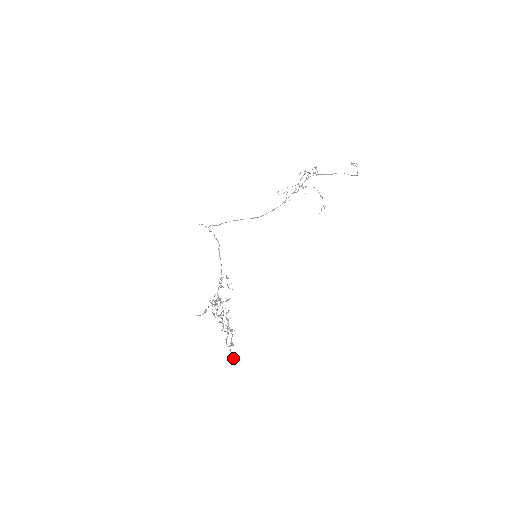
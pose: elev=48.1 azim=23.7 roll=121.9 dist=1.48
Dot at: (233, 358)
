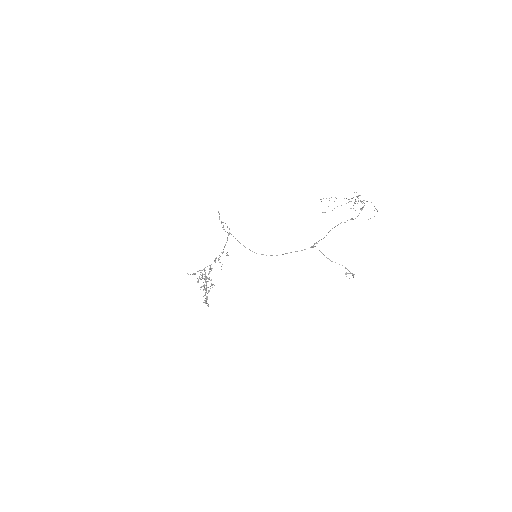
Dot at: (208, 305)
